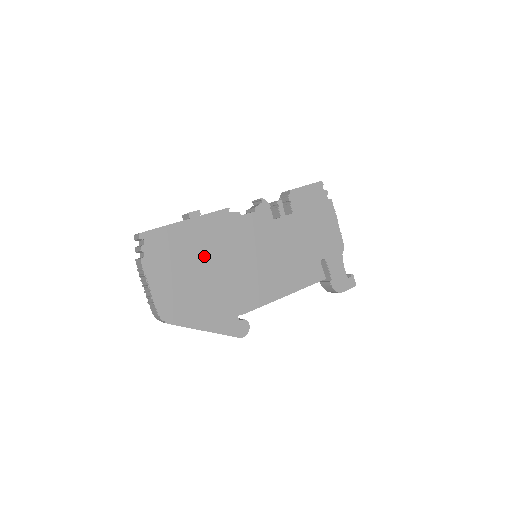
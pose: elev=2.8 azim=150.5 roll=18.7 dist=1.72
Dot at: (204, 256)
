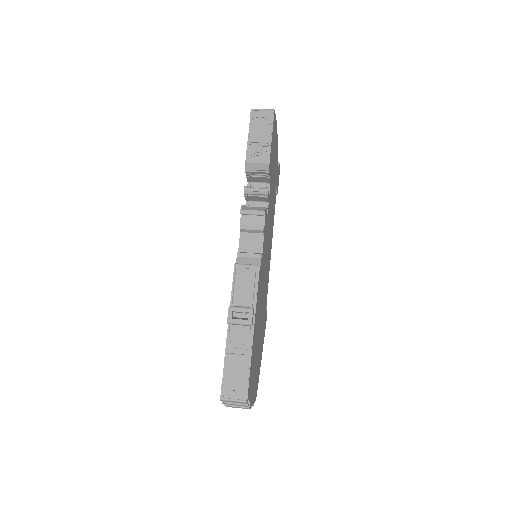
Dot at: (258, 327)
